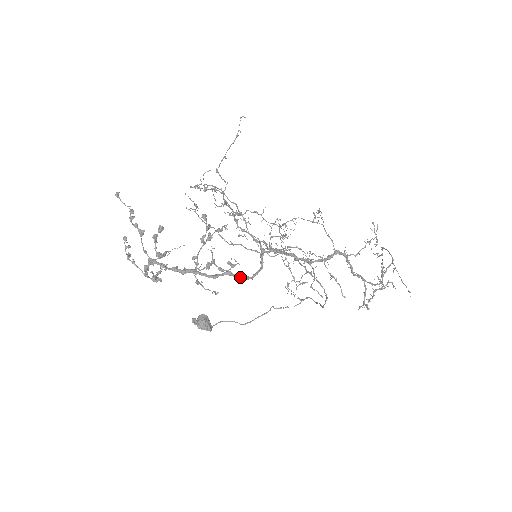
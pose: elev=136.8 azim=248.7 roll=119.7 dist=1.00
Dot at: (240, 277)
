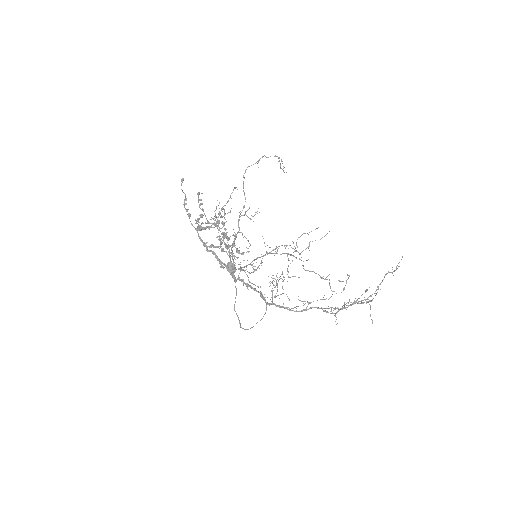
Dot at: (230, 274)
